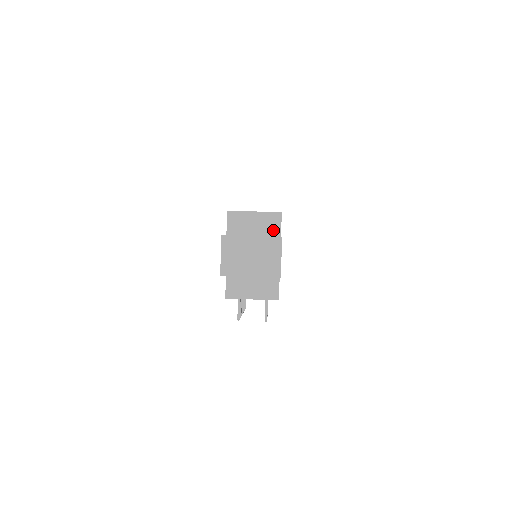
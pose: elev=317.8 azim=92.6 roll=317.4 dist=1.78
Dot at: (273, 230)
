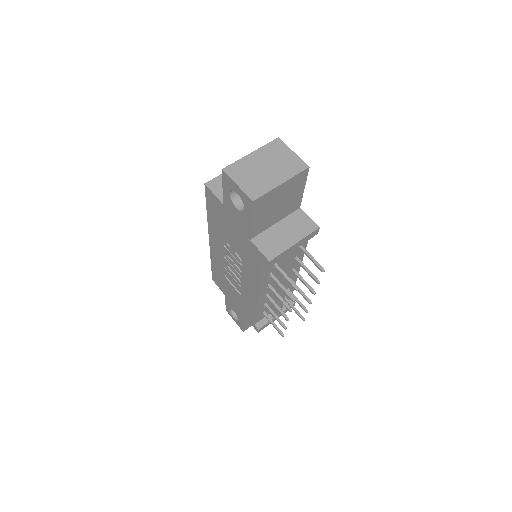
Dot at: occluded
